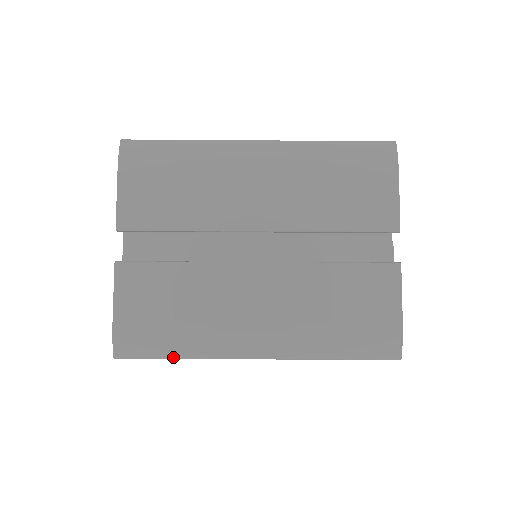
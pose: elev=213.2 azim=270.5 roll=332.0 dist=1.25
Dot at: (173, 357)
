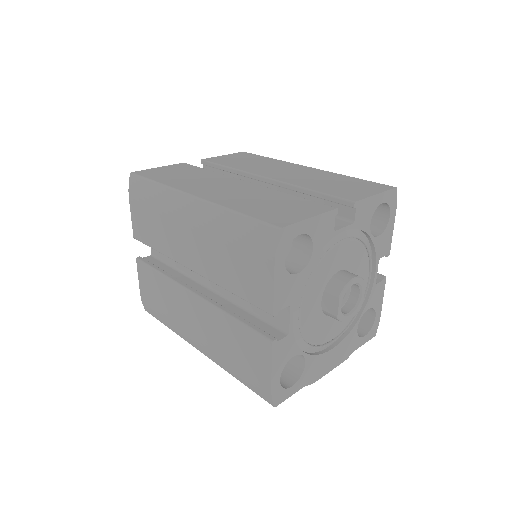
Dot at: occluded
